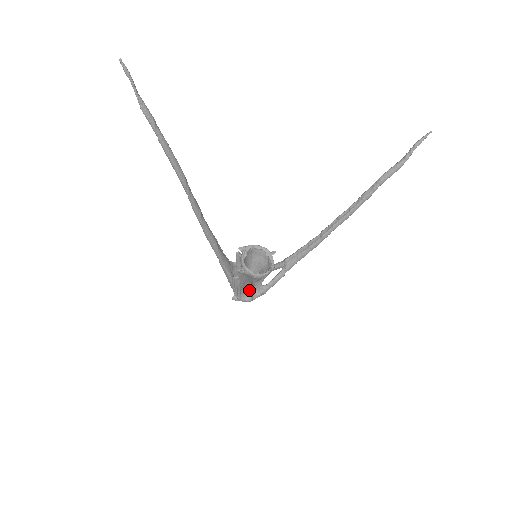
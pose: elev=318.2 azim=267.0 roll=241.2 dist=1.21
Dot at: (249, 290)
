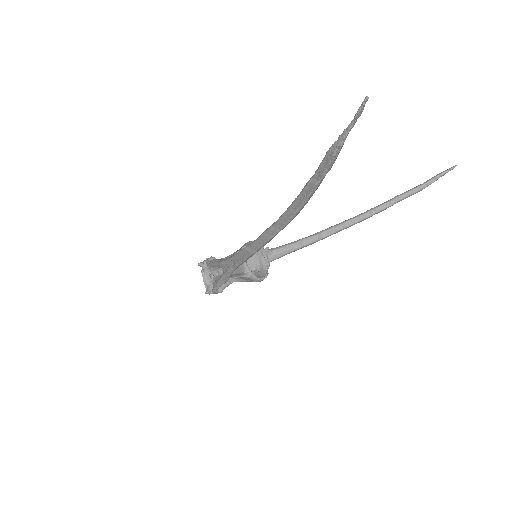
Dot at: occluded
